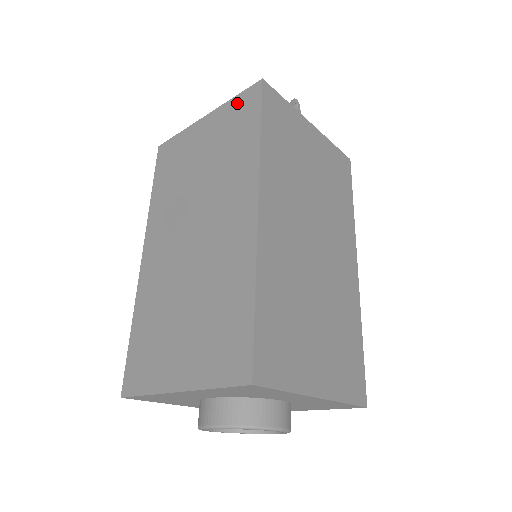
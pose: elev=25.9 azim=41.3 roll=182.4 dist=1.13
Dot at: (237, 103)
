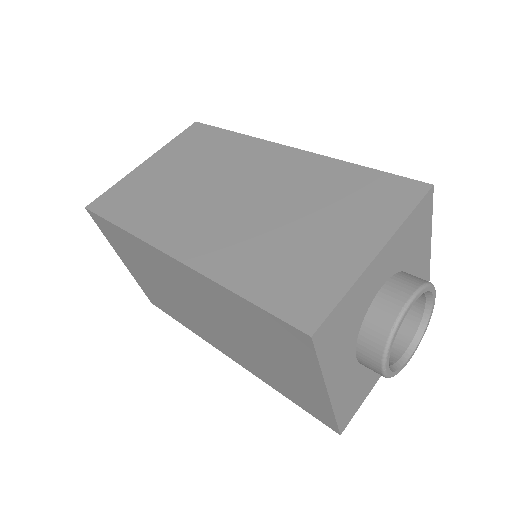
Dot at: (182, 139)
